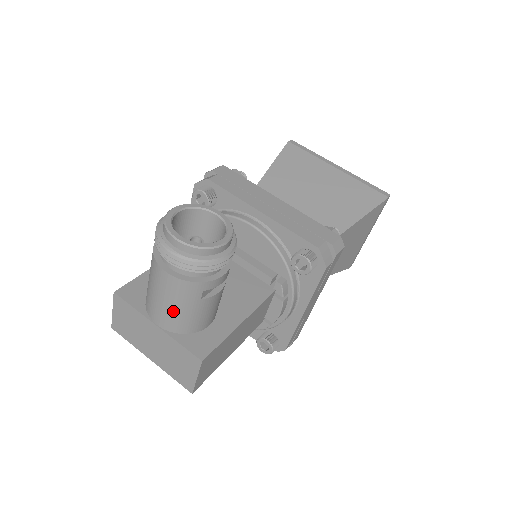
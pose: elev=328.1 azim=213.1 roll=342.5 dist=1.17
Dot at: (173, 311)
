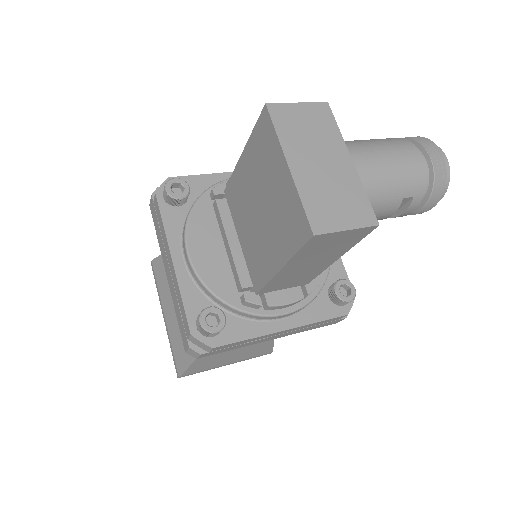
Dot at: (386, 174)
